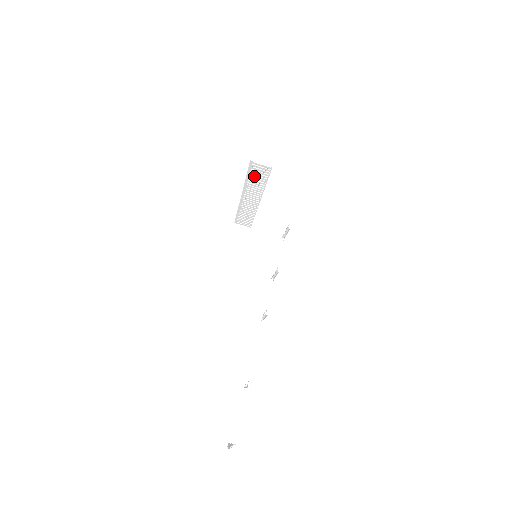
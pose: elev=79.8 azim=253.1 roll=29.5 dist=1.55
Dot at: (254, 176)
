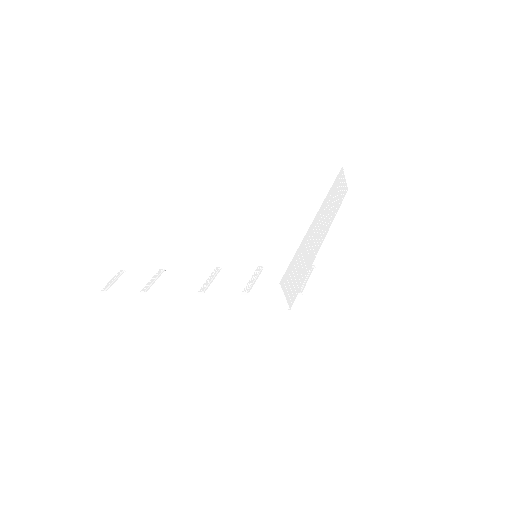
Dot at: (296, 267)
